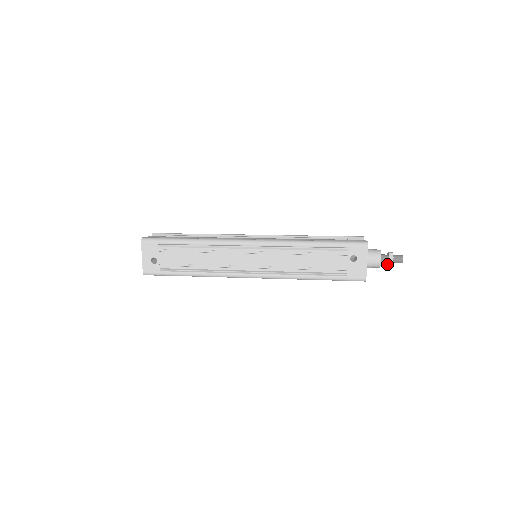
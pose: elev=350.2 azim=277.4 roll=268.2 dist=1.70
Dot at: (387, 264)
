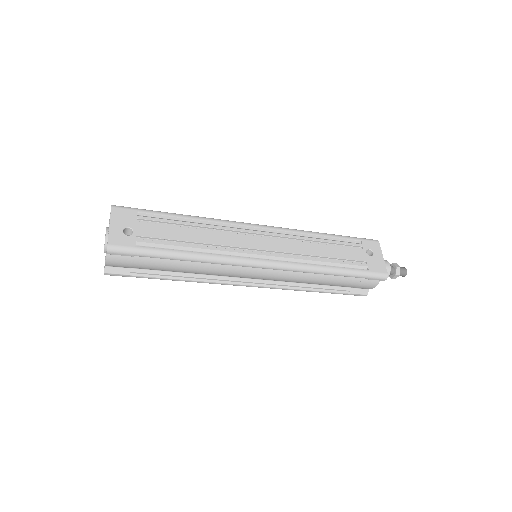
Dot at: (392, 276)
